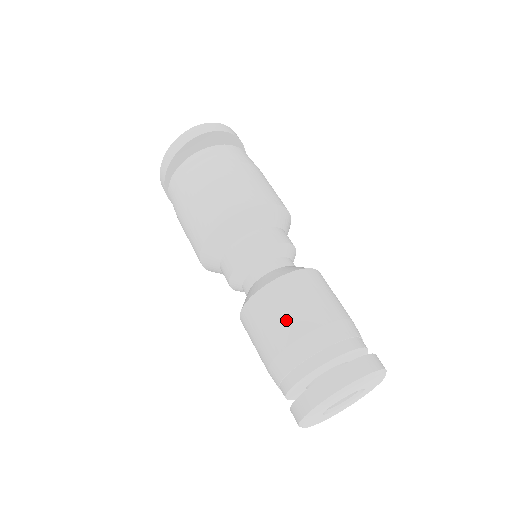
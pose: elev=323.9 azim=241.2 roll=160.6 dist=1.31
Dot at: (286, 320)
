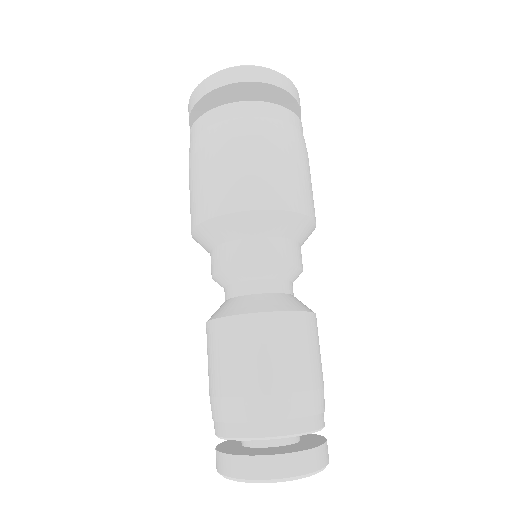
Dot at: (232, 368)
